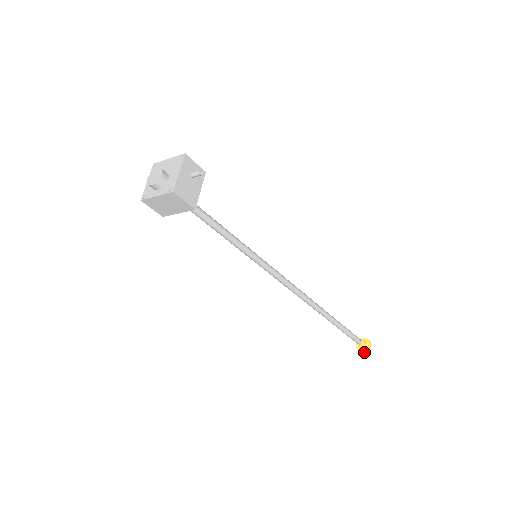
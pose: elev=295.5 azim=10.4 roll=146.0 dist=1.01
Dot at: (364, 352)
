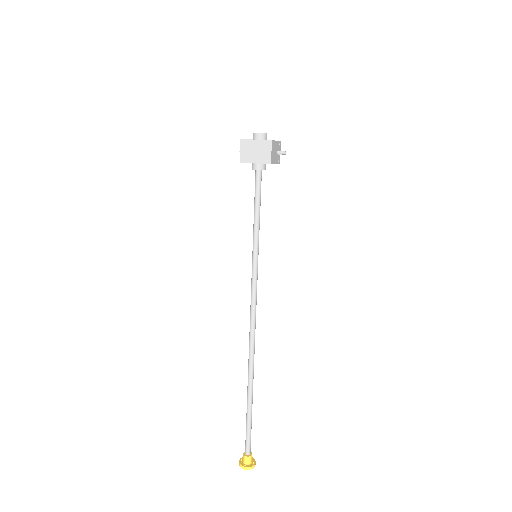
Dot at: (246, 467)
